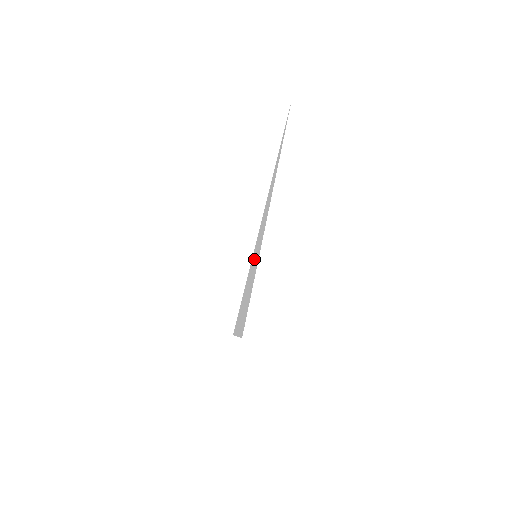
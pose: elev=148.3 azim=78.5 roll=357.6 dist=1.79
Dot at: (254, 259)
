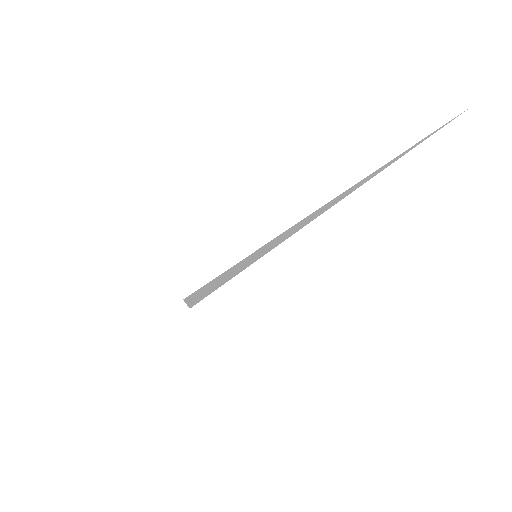
Dot at: (252, 257)
